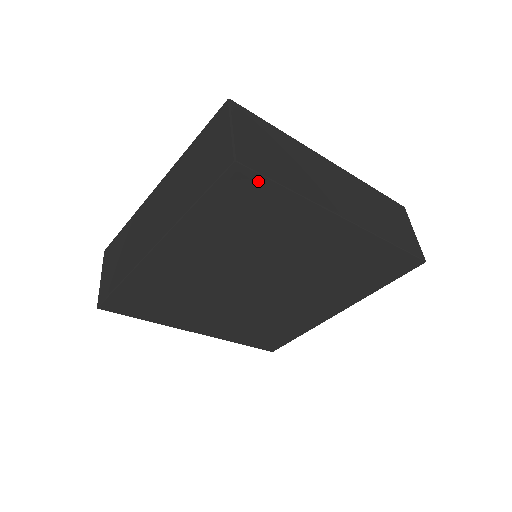
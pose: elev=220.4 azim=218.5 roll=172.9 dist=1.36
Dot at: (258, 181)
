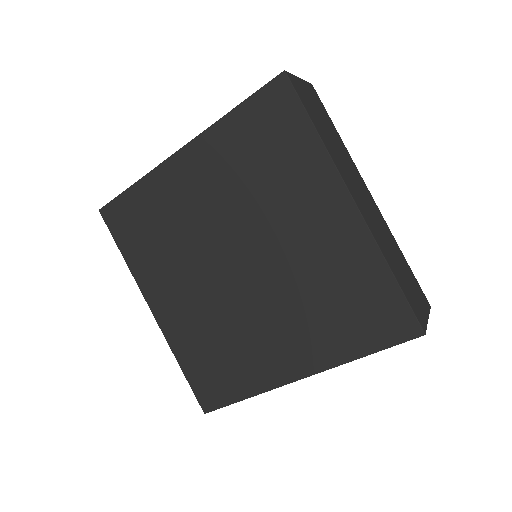
Dot at: (293, 104)
